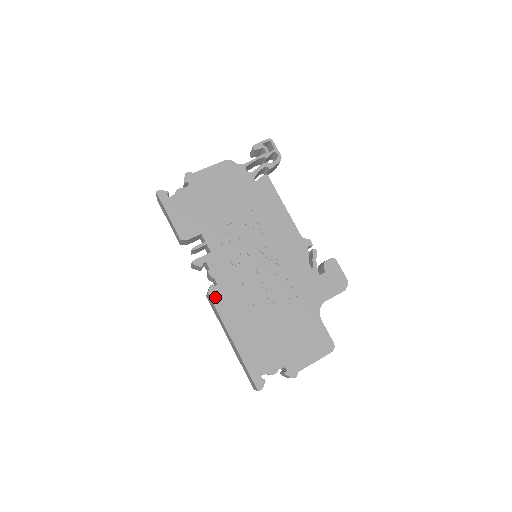
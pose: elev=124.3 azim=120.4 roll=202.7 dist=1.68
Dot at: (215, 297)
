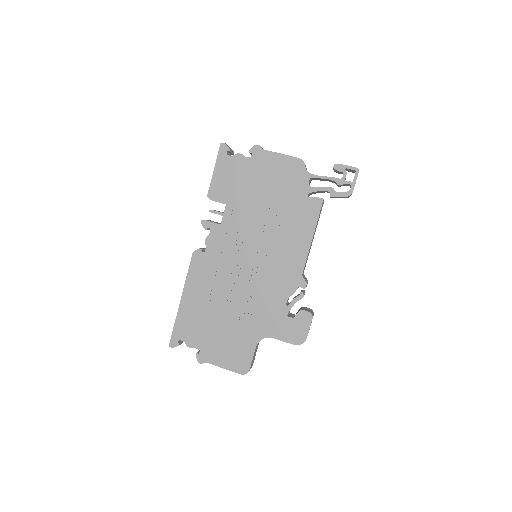
Dot at: (195, 259)
